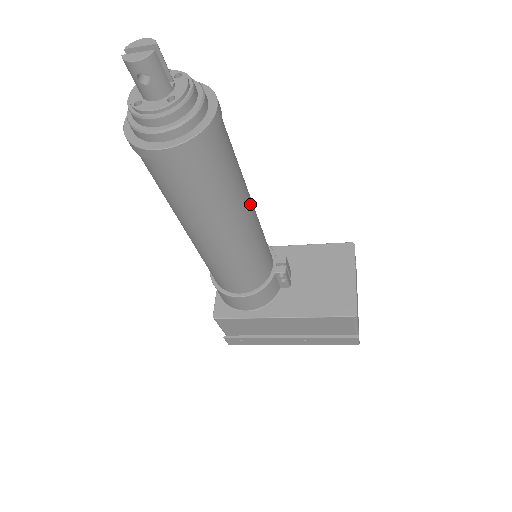
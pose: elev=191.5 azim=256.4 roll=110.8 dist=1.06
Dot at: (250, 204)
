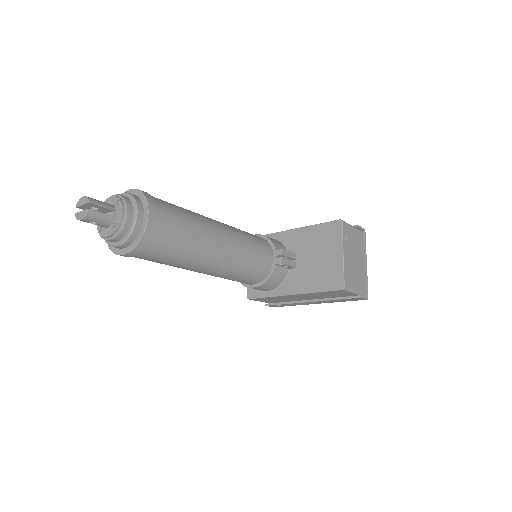
Dot at: (220, 240)
